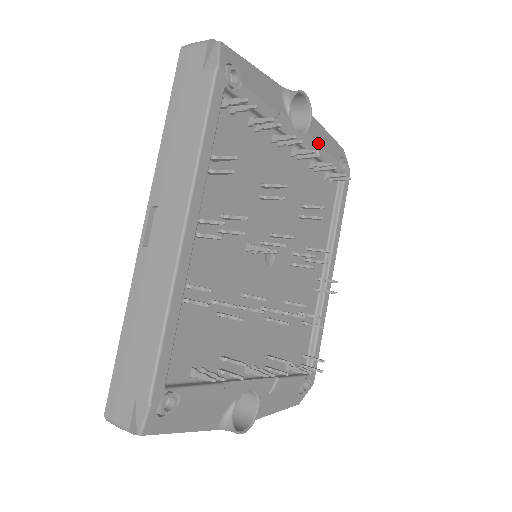
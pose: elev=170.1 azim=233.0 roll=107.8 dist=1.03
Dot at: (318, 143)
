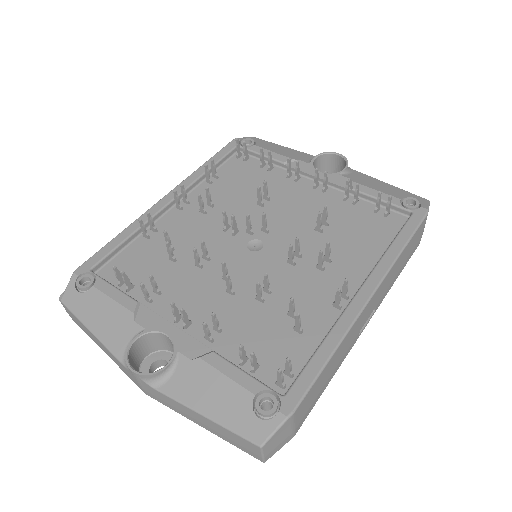
Dot at: (355, 181)
